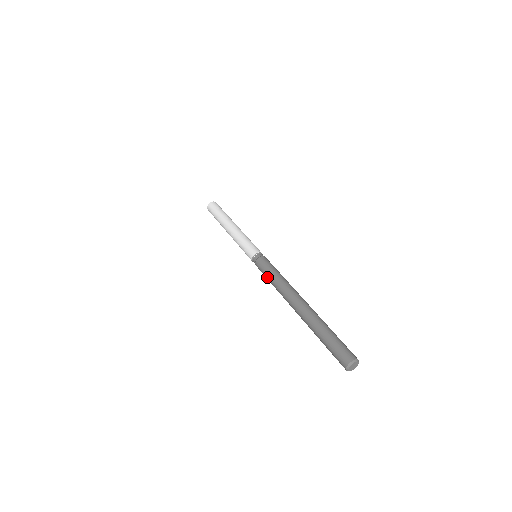
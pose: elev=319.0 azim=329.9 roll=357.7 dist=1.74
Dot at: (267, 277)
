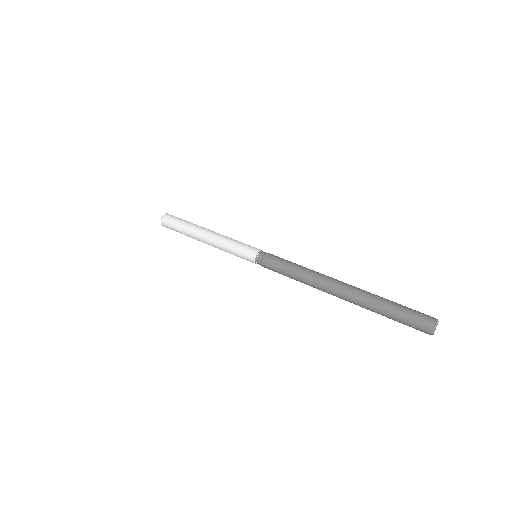
Dot at: (285, 274)
